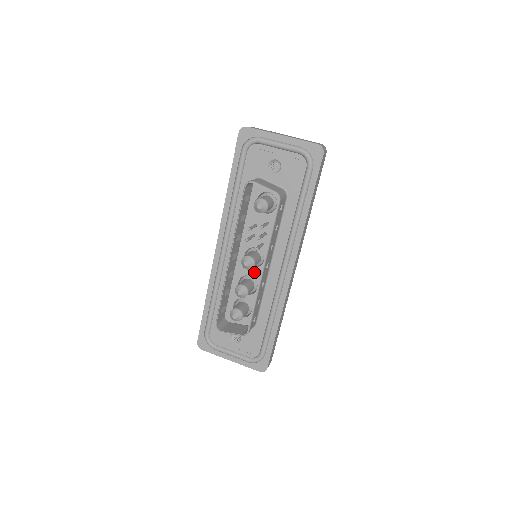
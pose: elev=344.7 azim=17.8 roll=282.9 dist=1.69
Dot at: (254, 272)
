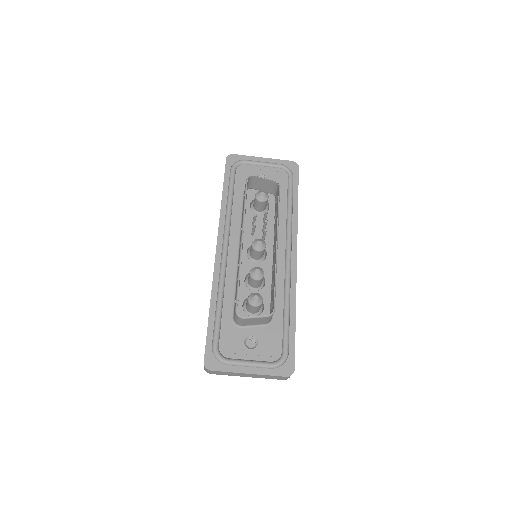
Dot at: occluded
